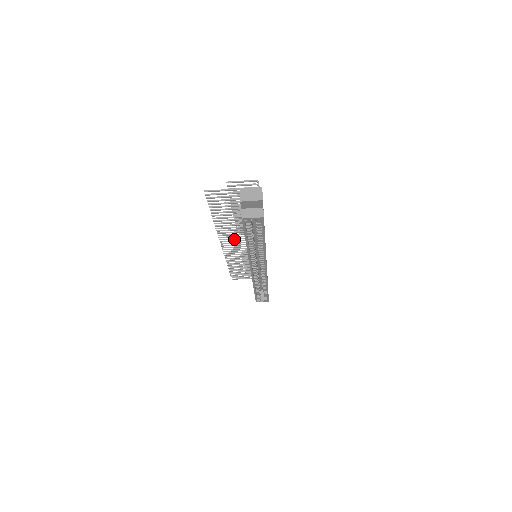
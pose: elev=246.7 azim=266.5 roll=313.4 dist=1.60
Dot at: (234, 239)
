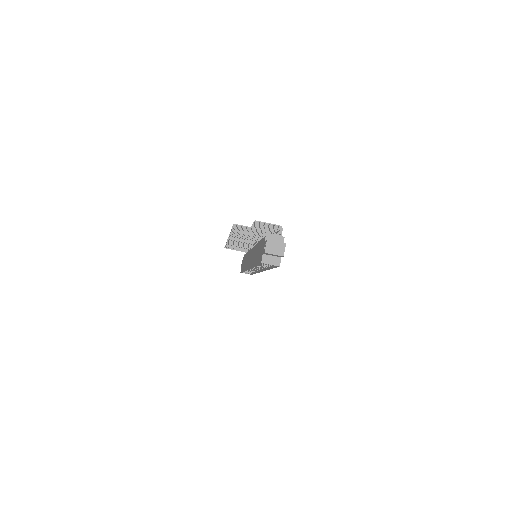
Dot at: (242, 240)
